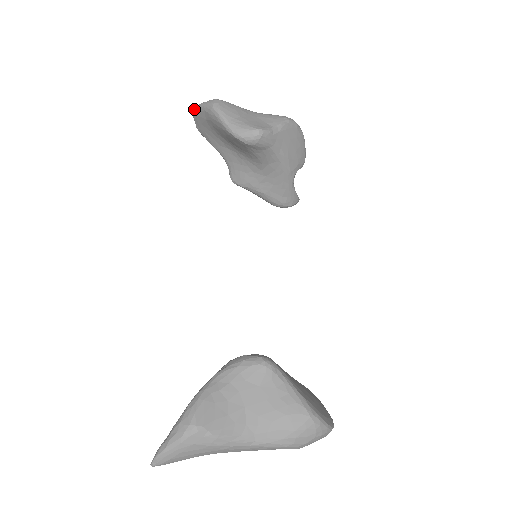
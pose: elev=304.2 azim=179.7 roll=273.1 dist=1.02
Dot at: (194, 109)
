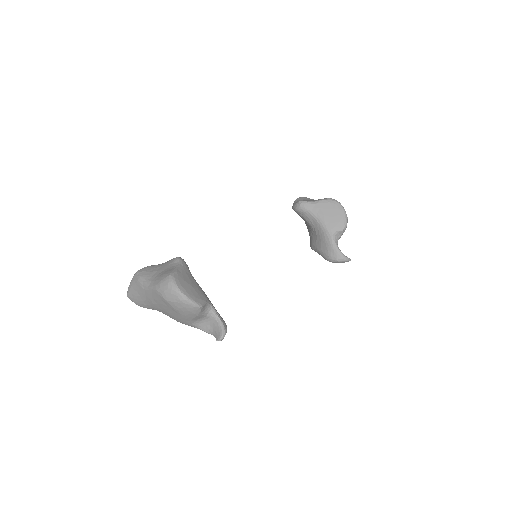
Dot at: occluded
